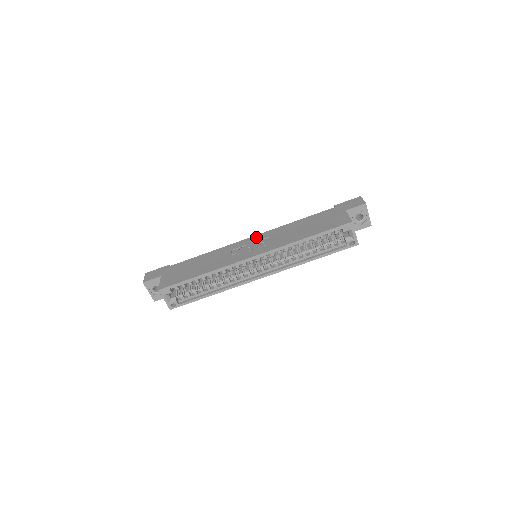
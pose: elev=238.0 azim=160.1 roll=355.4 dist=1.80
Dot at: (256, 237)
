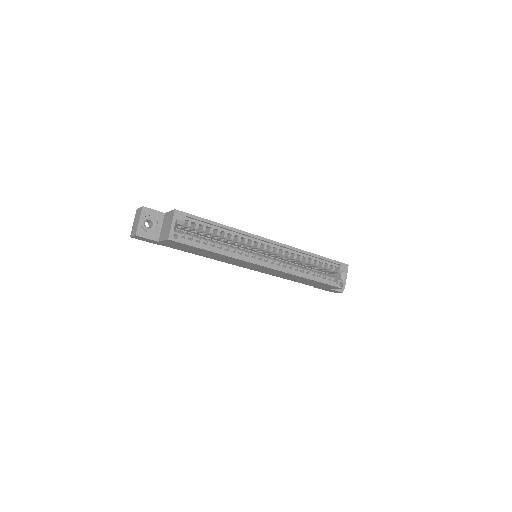
Dot at: occluded
